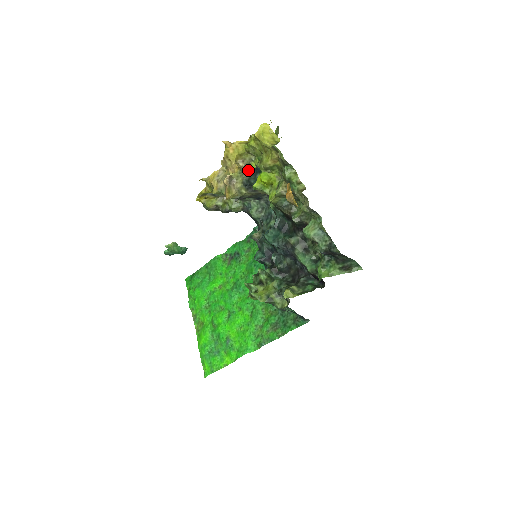
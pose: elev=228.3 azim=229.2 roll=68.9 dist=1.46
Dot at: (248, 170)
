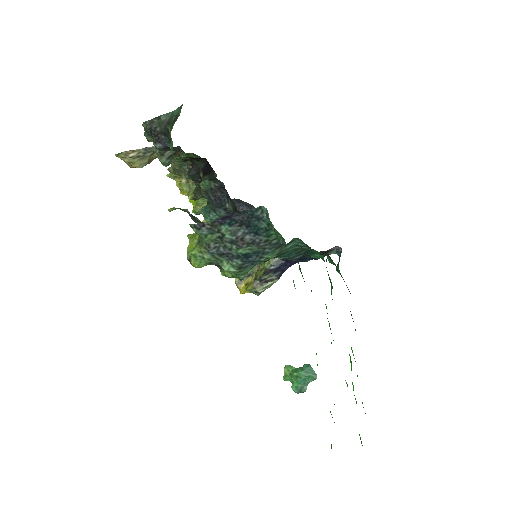
Dot at: occluded
